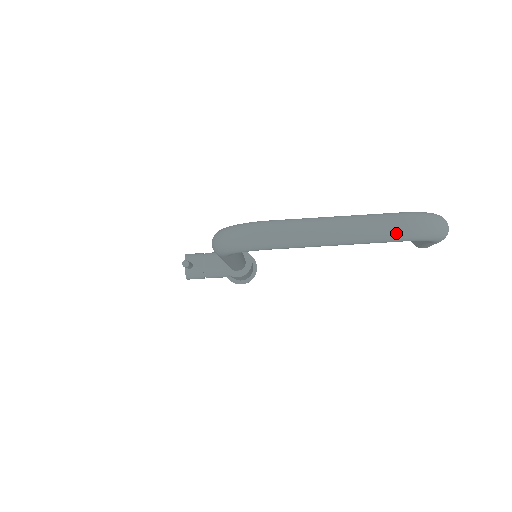
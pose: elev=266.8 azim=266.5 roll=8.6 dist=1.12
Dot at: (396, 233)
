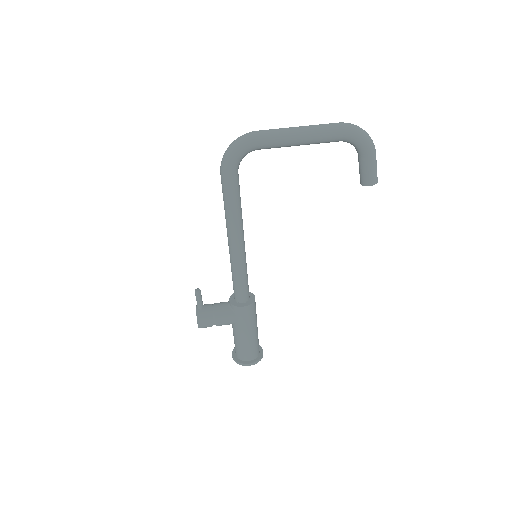
Dot at: (335, 126)
